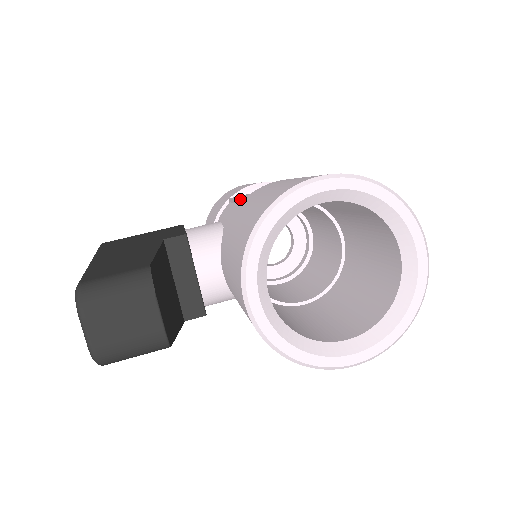
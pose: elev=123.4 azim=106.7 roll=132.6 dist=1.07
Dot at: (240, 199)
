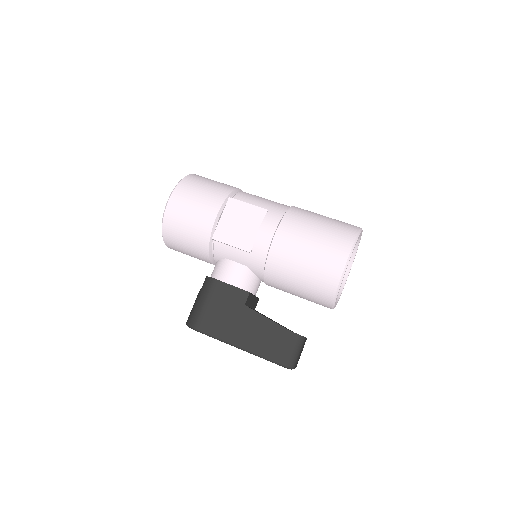
Dot at: (251, 252)
